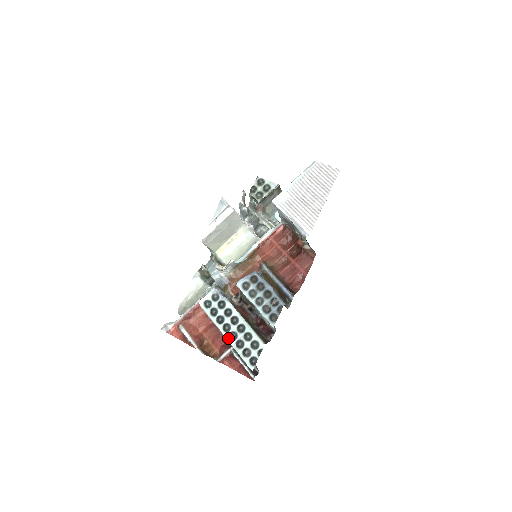
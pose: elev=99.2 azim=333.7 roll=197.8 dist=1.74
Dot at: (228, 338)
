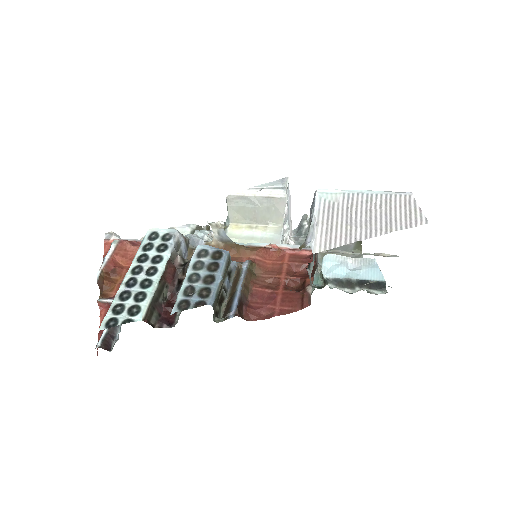
Dot at: (125, 280)
